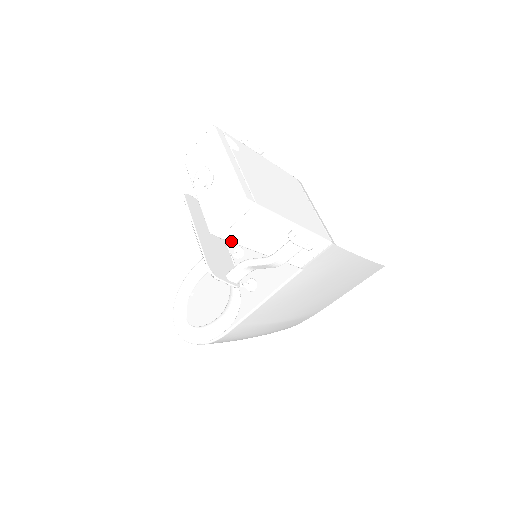
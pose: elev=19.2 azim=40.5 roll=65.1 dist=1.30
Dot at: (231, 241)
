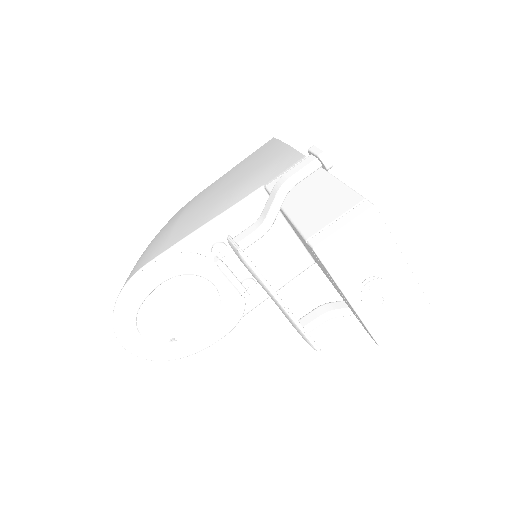
Dot at: occluded
